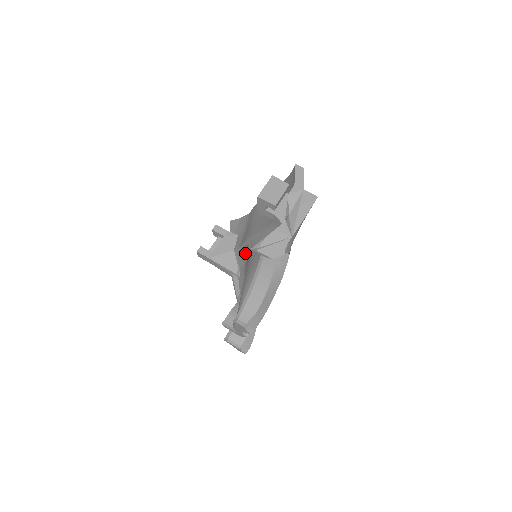
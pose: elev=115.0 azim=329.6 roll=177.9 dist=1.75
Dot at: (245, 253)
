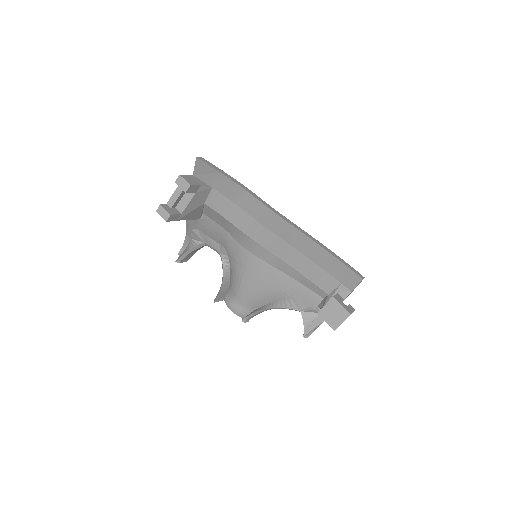
Dot at: (233, 232)
